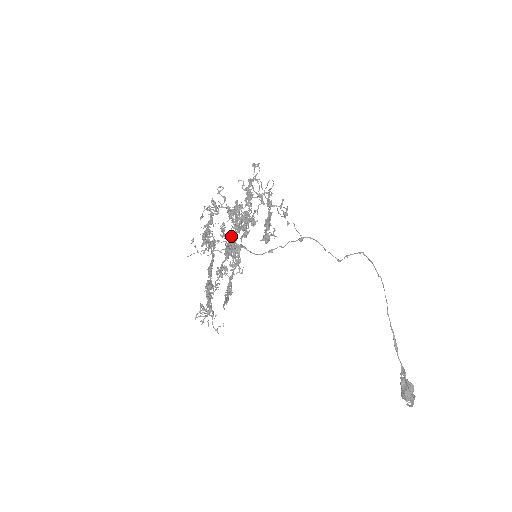
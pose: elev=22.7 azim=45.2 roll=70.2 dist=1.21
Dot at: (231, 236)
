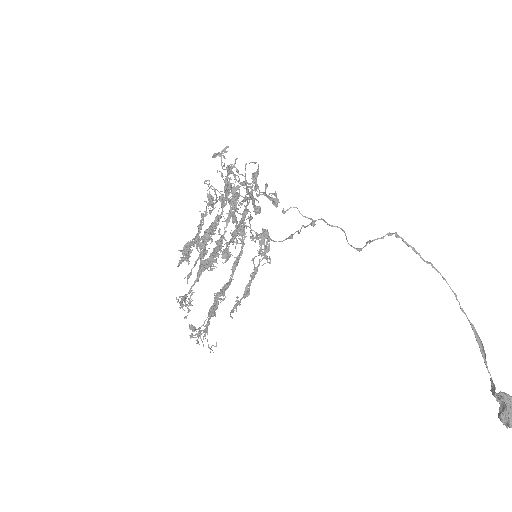
Dot at: (216, 243)
